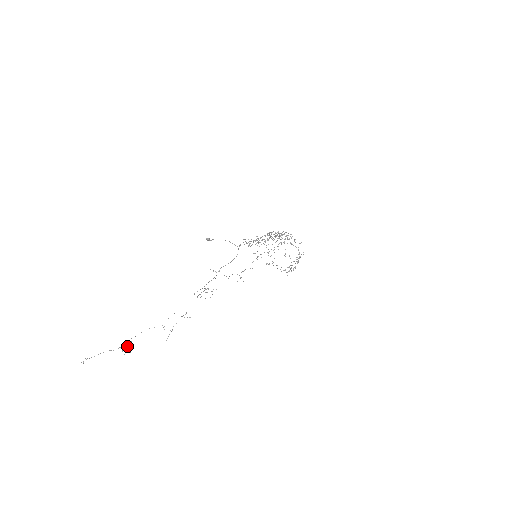
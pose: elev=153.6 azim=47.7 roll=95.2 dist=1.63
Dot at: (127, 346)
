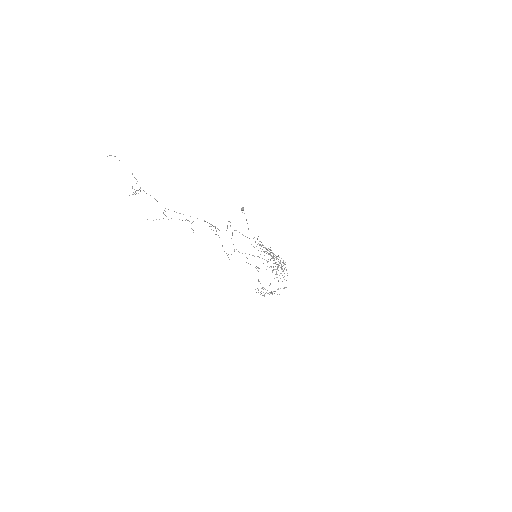
Dot at: occluded
